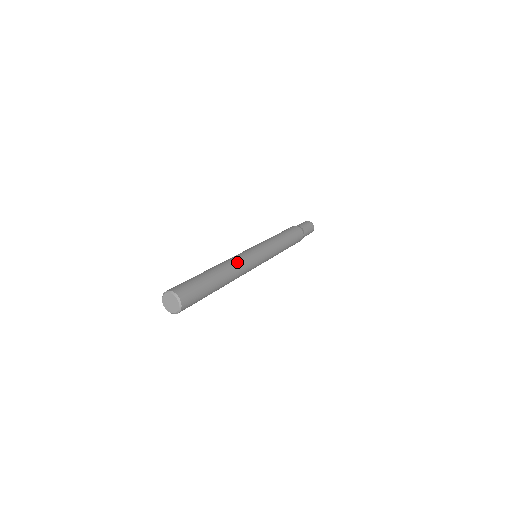
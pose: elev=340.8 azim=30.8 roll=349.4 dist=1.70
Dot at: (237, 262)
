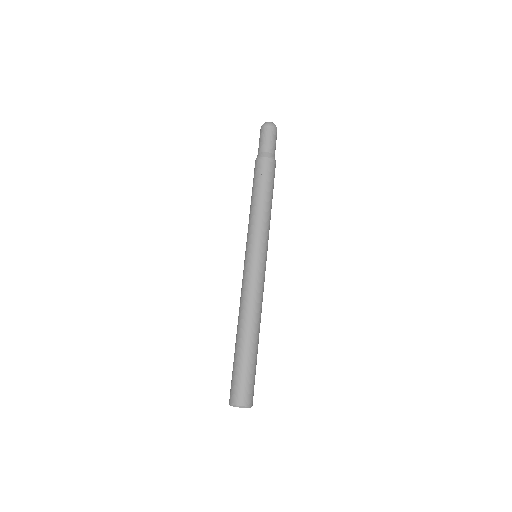
Dot at: (258, 304)
